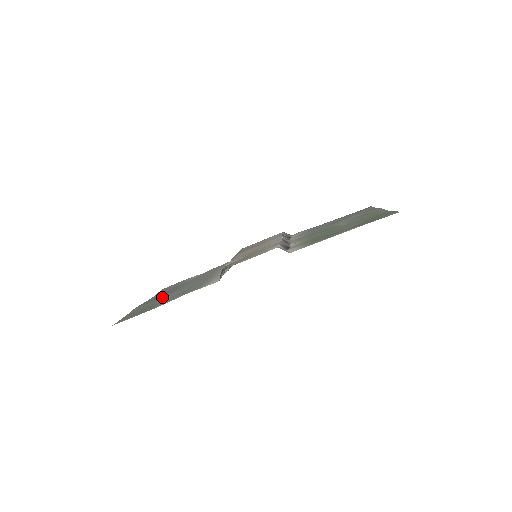
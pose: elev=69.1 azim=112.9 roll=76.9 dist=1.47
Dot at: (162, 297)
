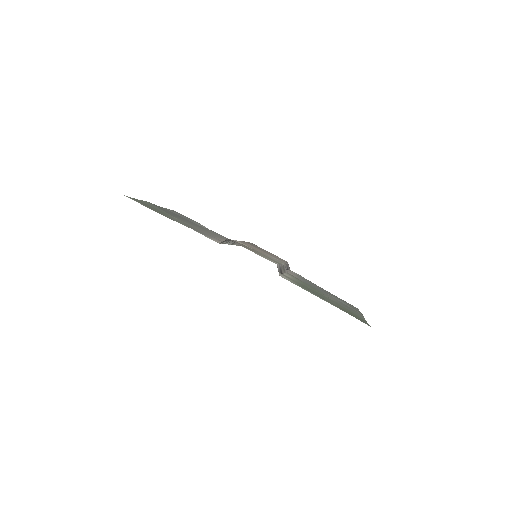
Dot at: (171, 214)
